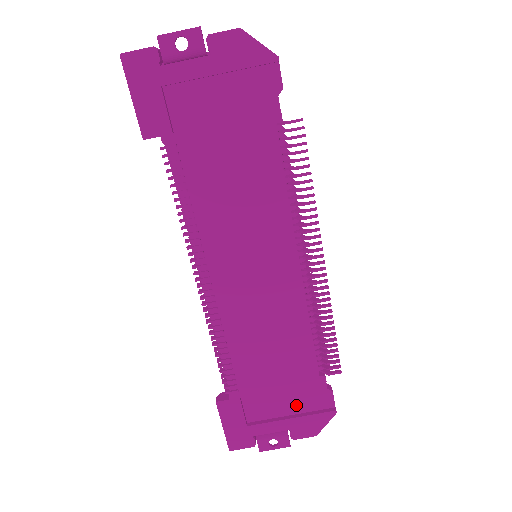
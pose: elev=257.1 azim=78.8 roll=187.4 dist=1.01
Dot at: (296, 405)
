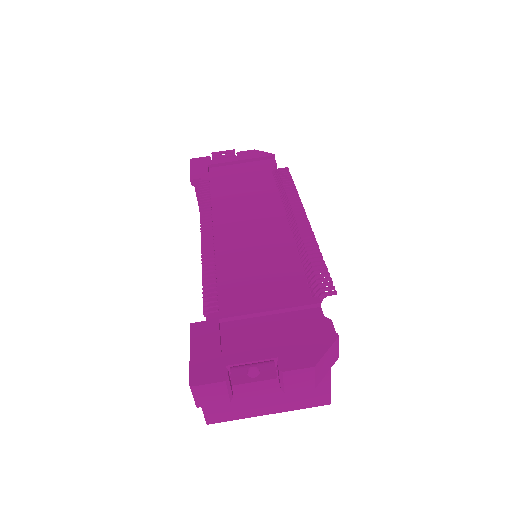
Dot at: (286, 334)
